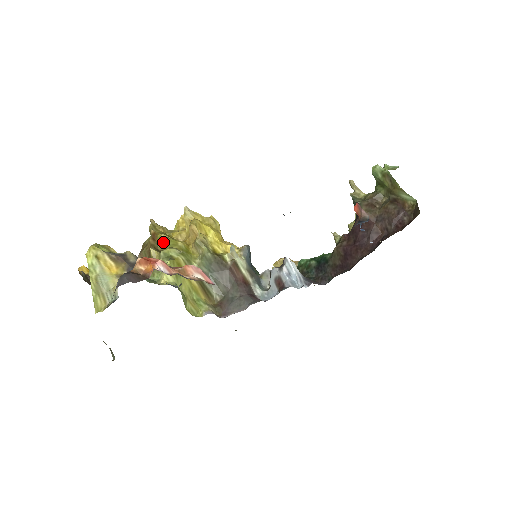
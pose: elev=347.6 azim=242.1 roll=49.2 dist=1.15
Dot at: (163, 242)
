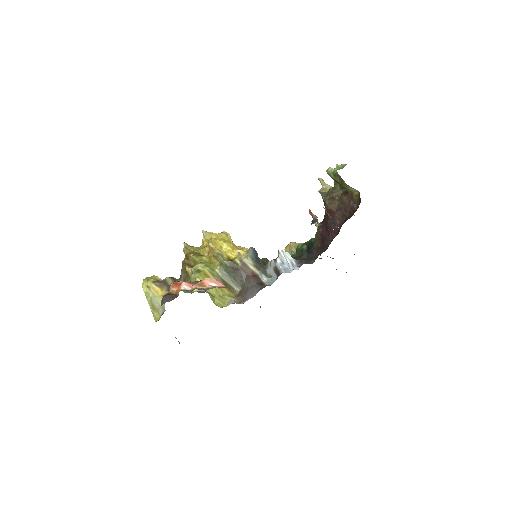
Dot at: (193, 260)
